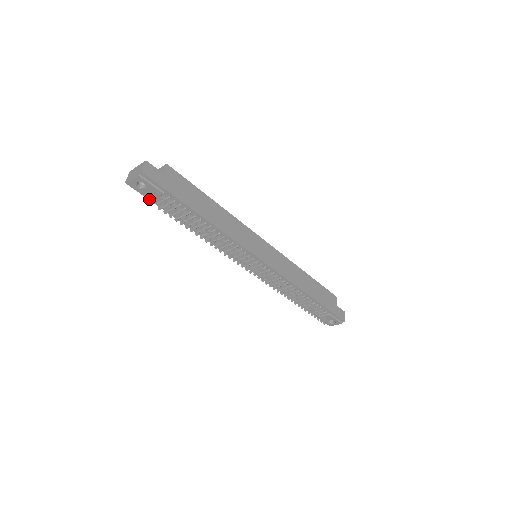
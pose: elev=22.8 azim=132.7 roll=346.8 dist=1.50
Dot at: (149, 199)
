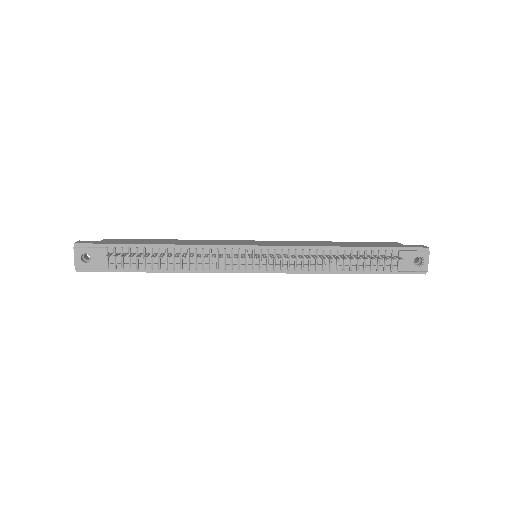
Dot at: (106, 271)
